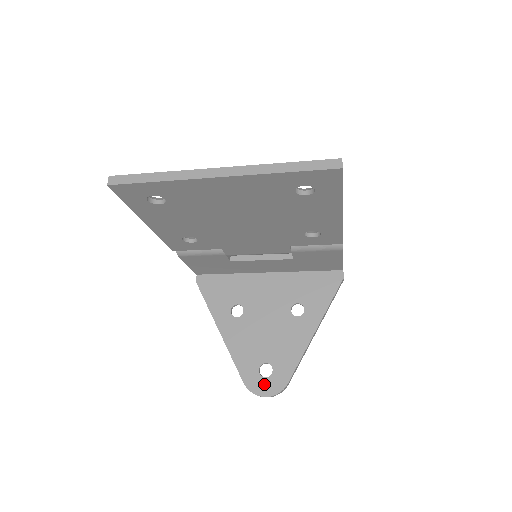
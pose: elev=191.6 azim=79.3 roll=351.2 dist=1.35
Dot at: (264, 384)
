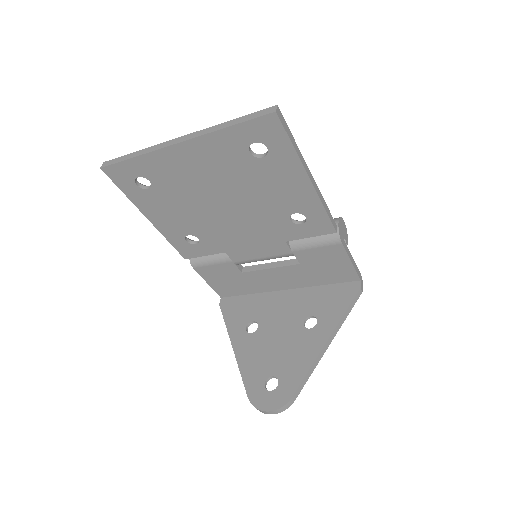
Dot at: (268, 398)
